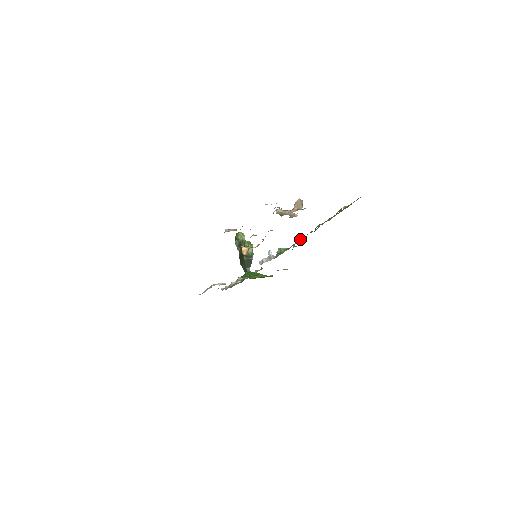
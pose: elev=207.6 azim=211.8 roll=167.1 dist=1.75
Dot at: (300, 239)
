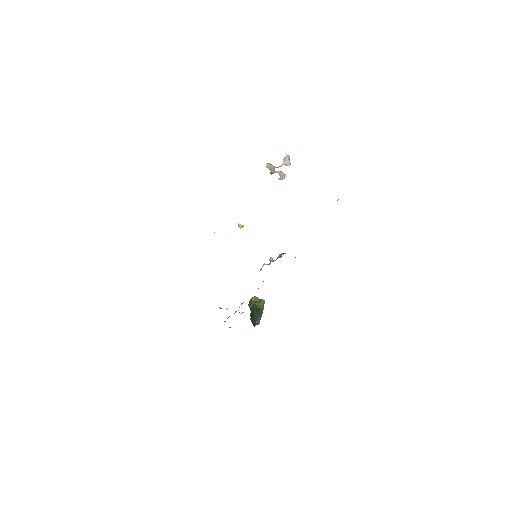
Dot at: occluded
